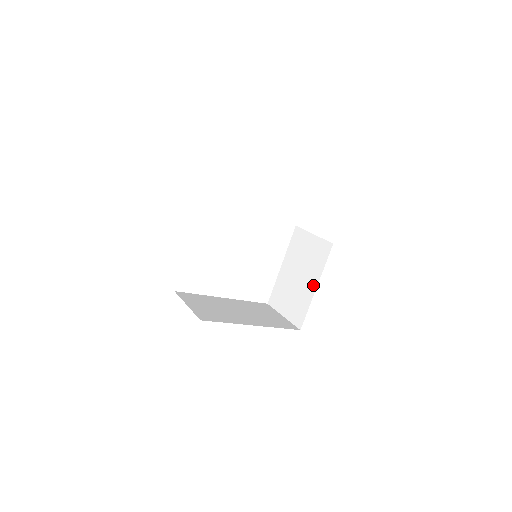
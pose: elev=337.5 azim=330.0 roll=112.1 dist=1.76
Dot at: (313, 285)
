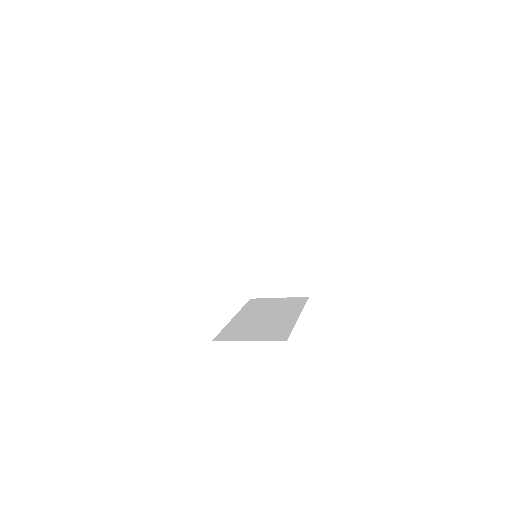
Dot at: (300, 252)
